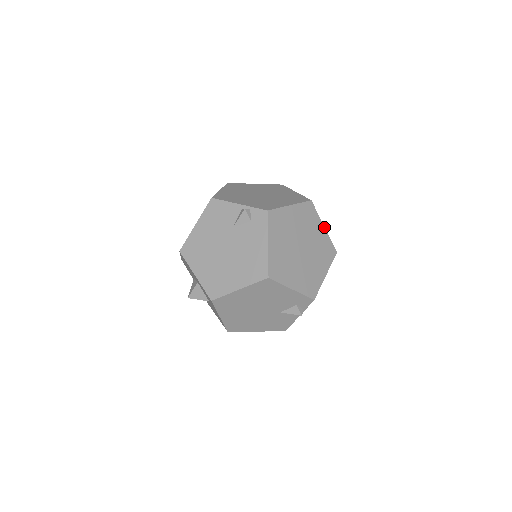
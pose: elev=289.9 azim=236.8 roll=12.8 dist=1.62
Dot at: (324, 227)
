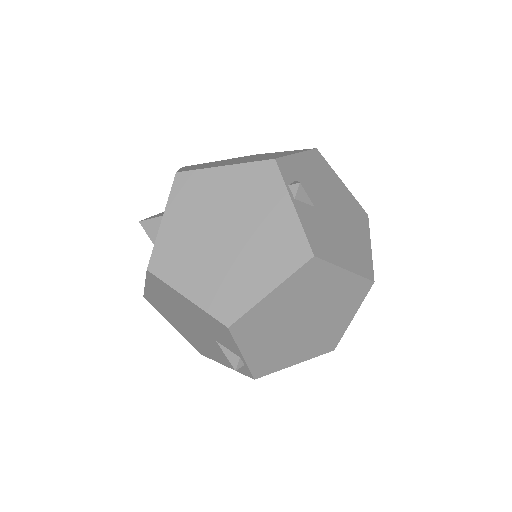
Dot at: occluded
